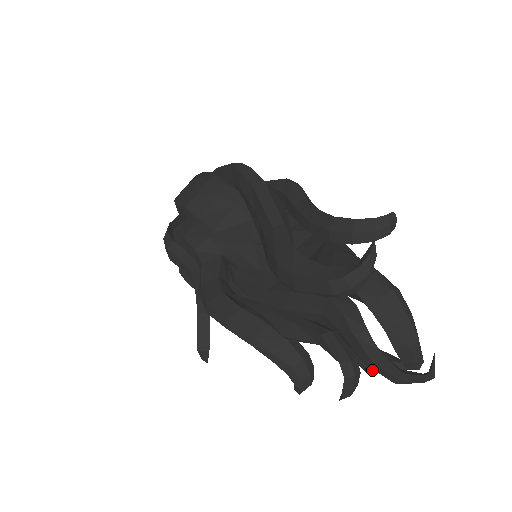
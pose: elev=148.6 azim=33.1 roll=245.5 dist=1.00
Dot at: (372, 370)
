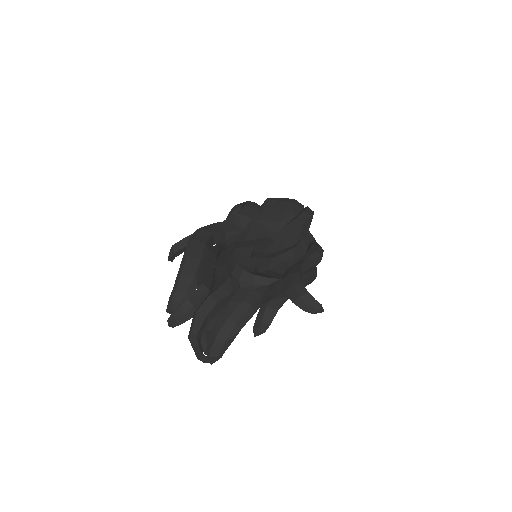
Dot at: occluded
